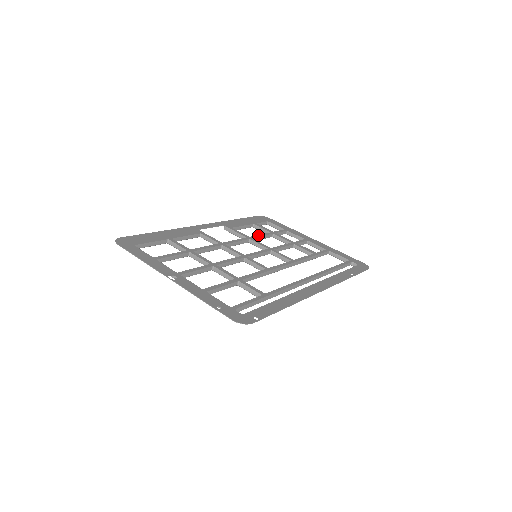
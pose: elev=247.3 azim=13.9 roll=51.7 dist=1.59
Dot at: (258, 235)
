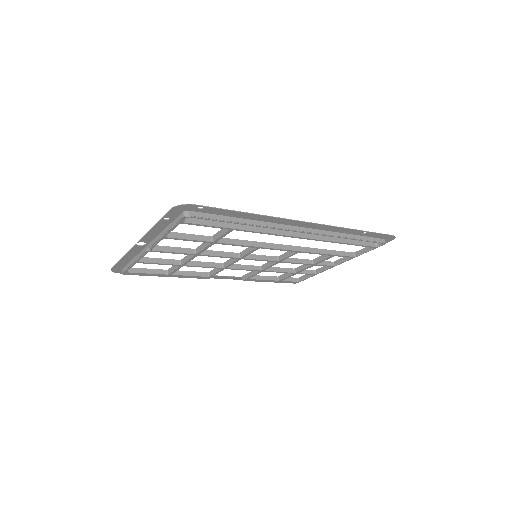
Dot at: (274, 268)
